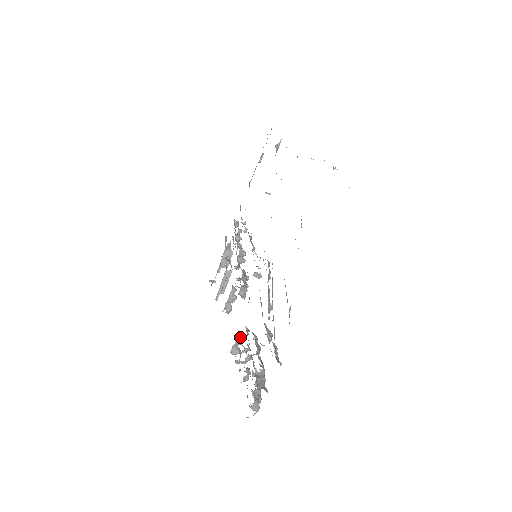
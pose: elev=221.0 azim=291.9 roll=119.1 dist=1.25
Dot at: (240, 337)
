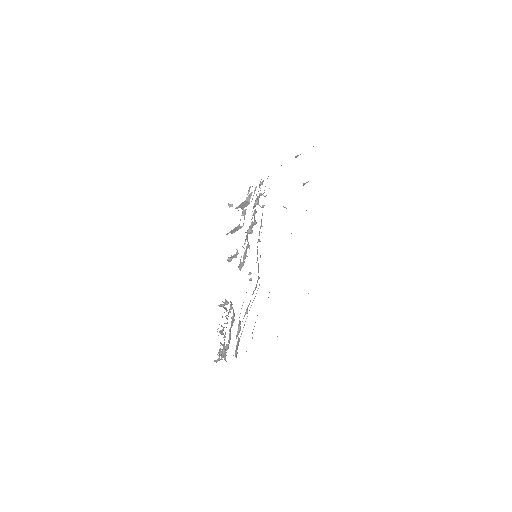
Dot at: (226, 302)
